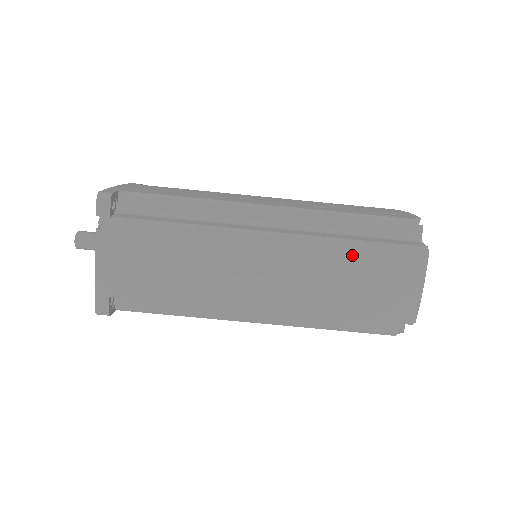
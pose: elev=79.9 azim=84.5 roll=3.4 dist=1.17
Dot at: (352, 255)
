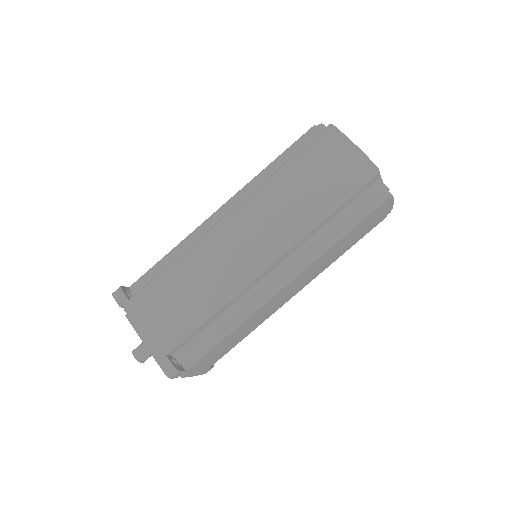
Dot at: (289, 174)
